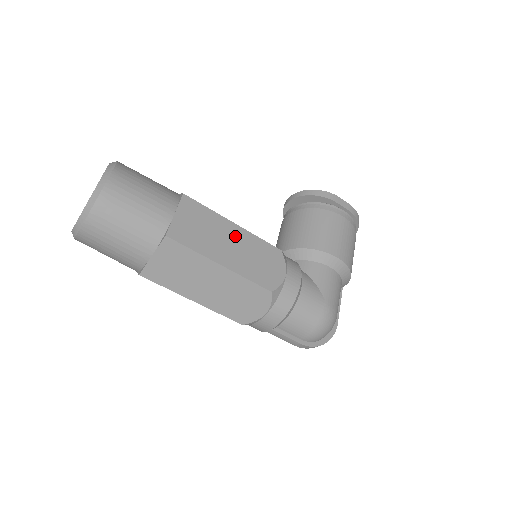
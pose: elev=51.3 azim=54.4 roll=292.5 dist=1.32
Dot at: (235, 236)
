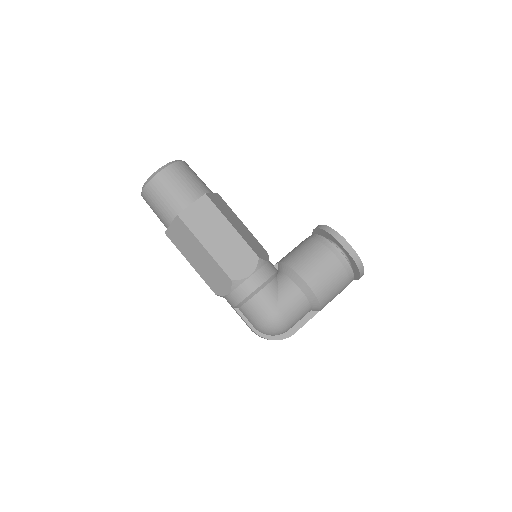
Dot at: (227, 233)
